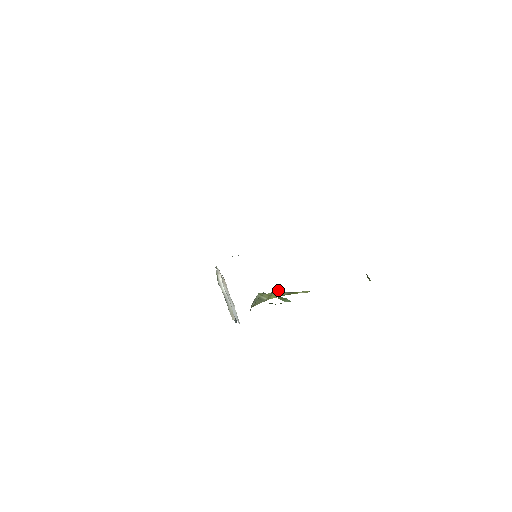
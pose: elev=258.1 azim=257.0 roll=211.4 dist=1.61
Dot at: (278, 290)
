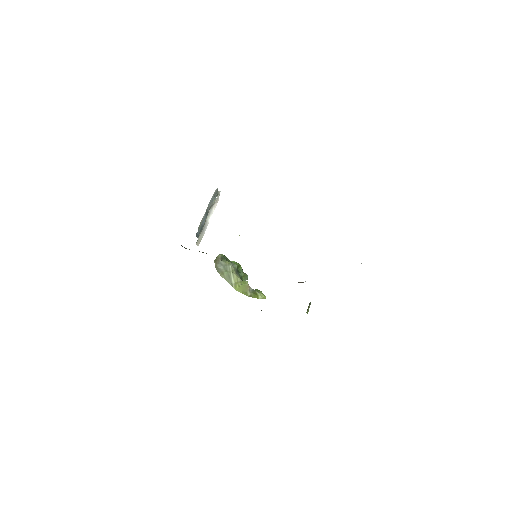
Dot at: (247, 284)
